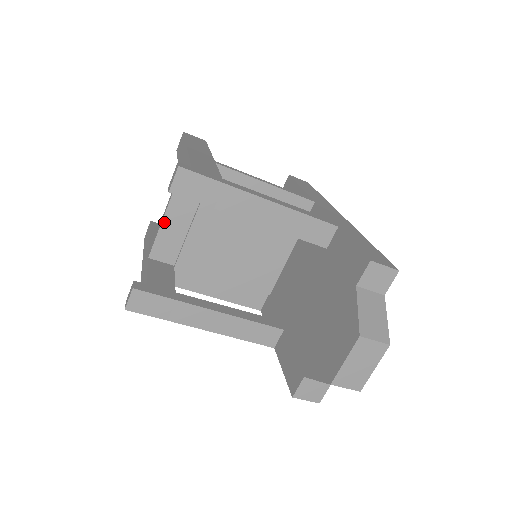
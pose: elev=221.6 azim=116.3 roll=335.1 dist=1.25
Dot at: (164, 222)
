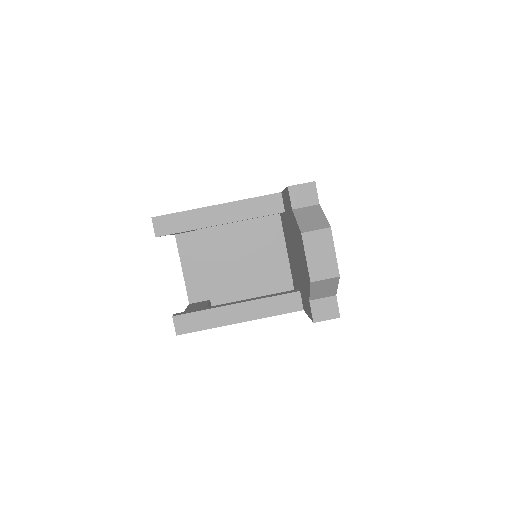
Dot at: (184, 272)
